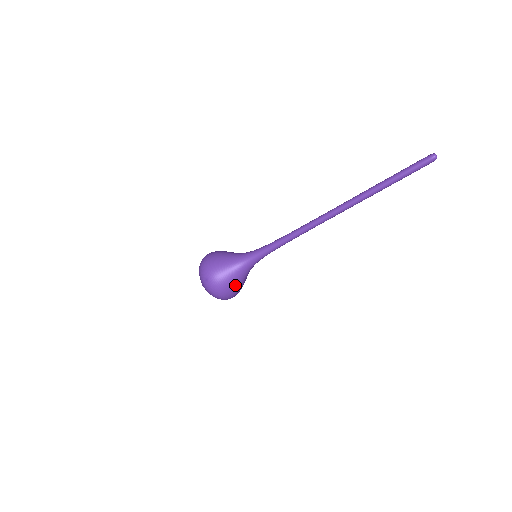
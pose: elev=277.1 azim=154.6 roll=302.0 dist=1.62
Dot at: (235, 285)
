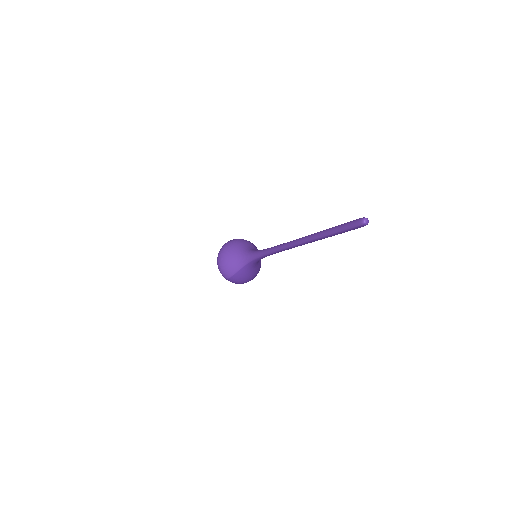
Dot at: (230, 266)
